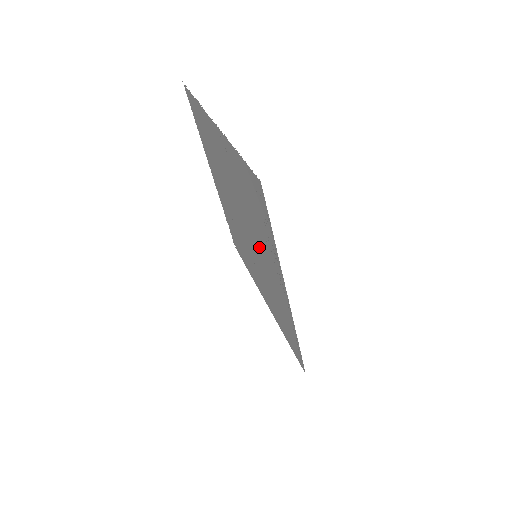
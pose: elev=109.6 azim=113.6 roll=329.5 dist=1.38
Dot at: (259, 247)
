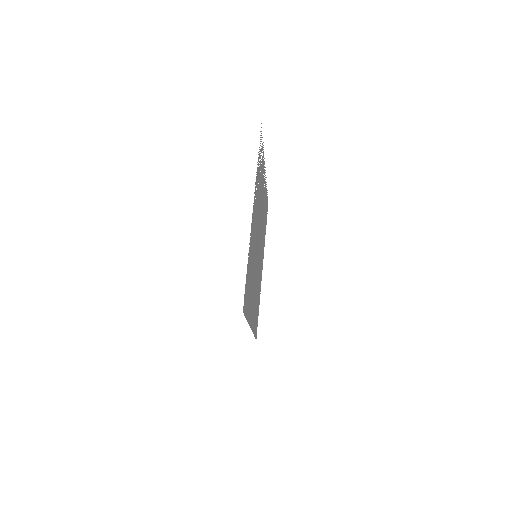
Dot at: occluded
